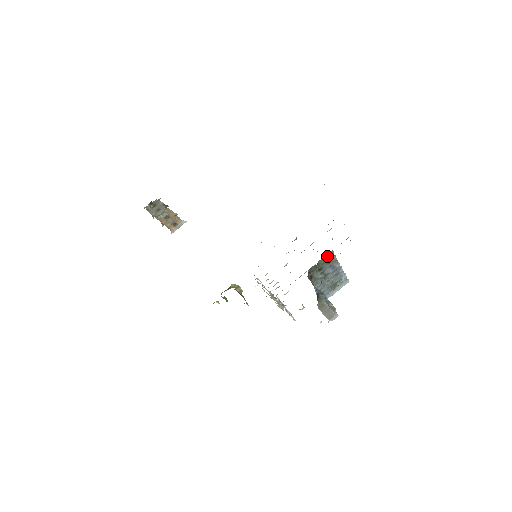
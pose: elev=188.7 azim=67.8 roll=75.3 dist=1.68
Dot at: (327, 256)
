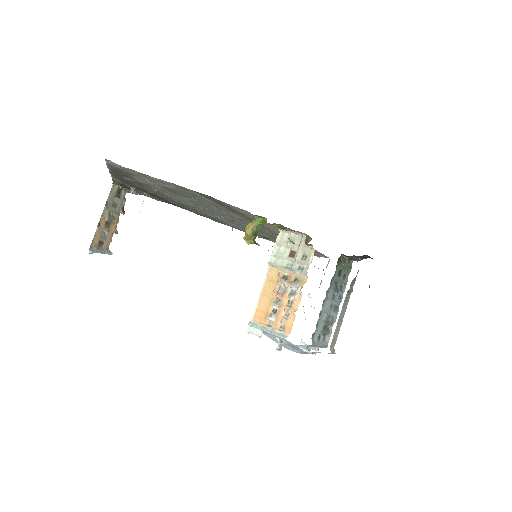
Dot at: (349, 263)
